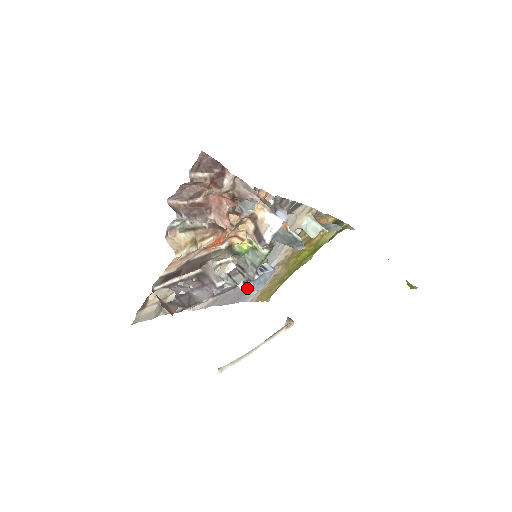
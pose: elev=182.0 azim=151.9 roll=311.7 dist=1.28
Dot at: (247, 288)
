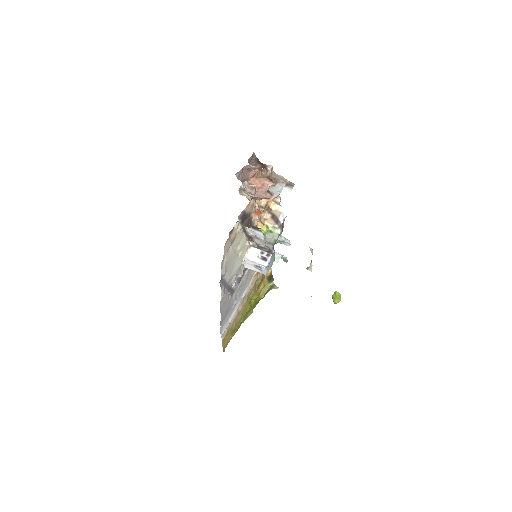
Dot at: (267, 261)
